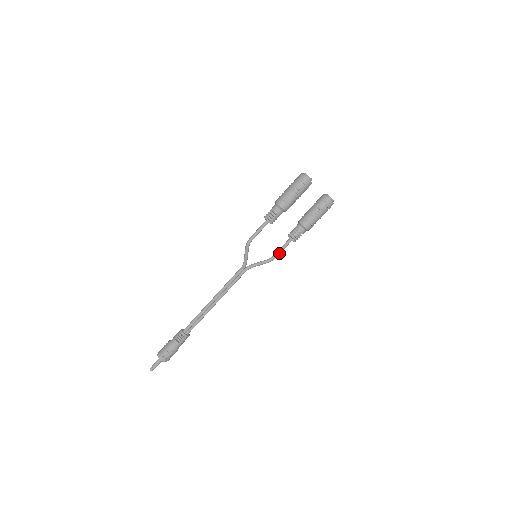
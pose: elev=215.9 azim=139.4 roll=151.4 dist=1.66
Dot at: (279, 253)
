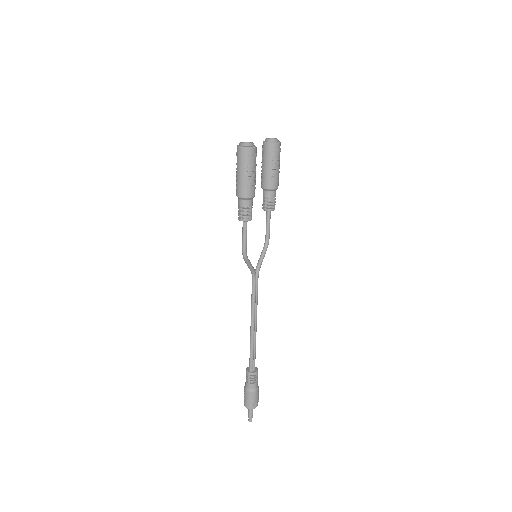
Dot at: (269, 232)
